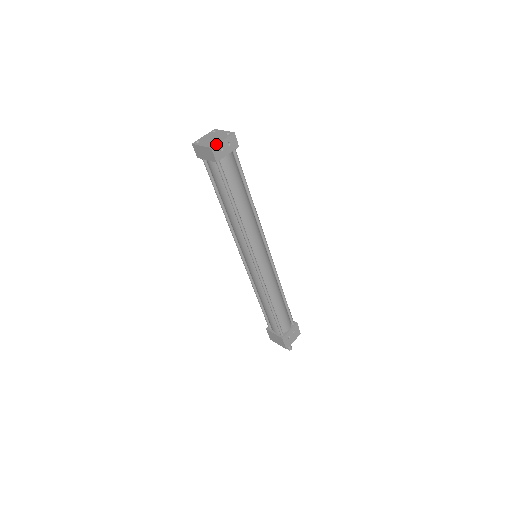
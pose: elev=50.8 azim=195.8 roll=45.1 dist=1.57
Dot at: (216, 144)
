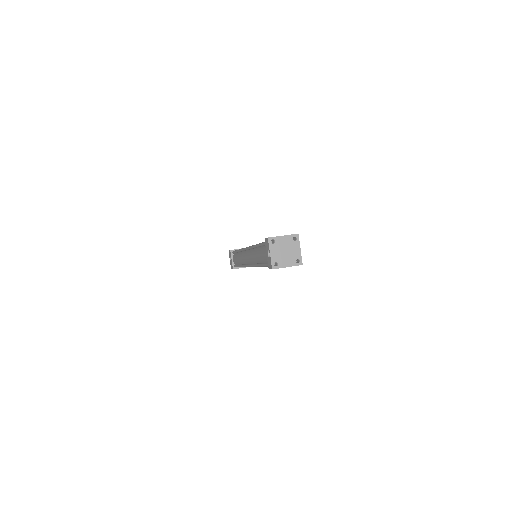
Dot at: occluded
